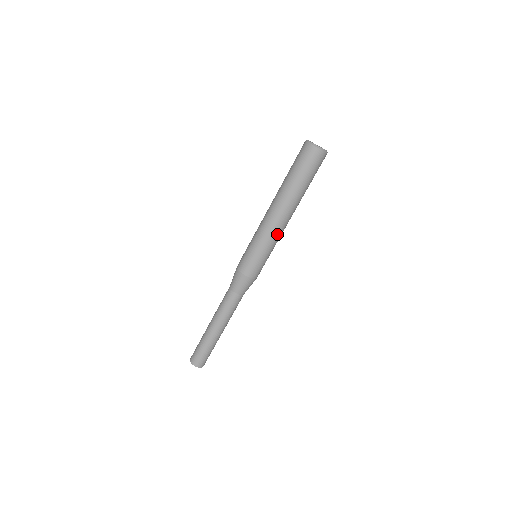
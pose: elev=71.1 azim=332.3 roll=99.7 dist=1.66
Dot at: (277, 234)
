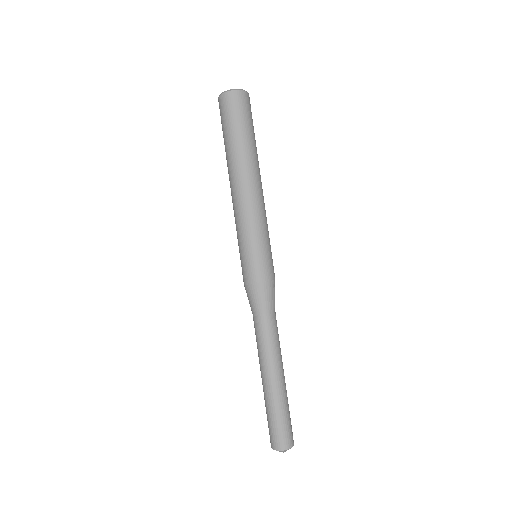
Dot at: (265, 211)
